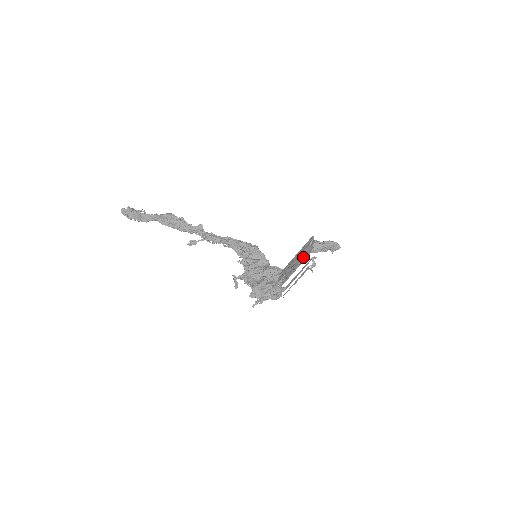
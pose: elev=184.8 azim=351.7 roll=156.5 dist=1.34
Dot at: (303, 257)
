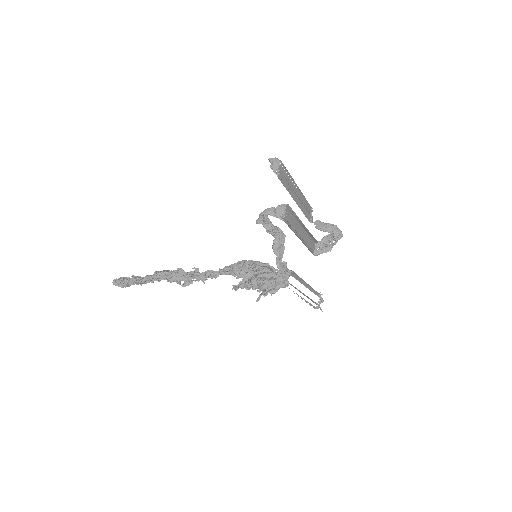
Dot at: (305, 229)
